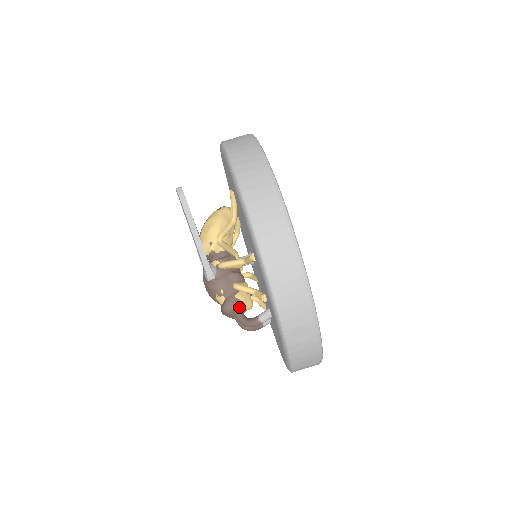
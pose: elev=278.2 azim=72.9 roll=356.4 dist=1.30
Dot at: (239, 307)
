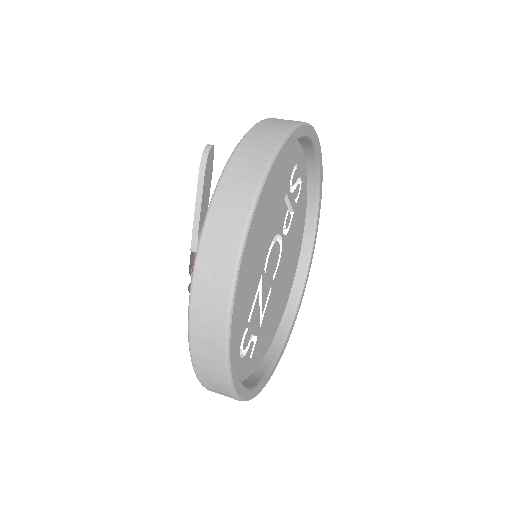
Dot at: occluded
